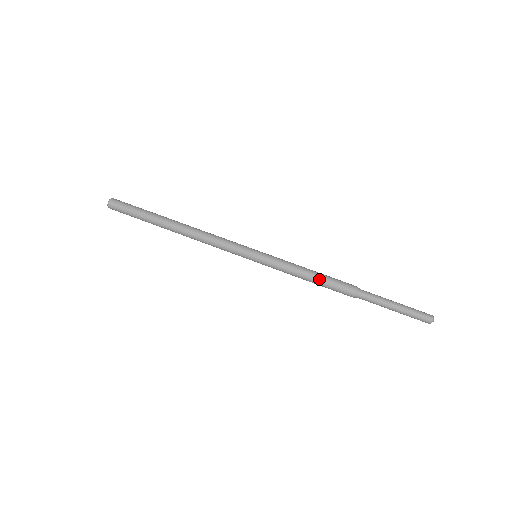
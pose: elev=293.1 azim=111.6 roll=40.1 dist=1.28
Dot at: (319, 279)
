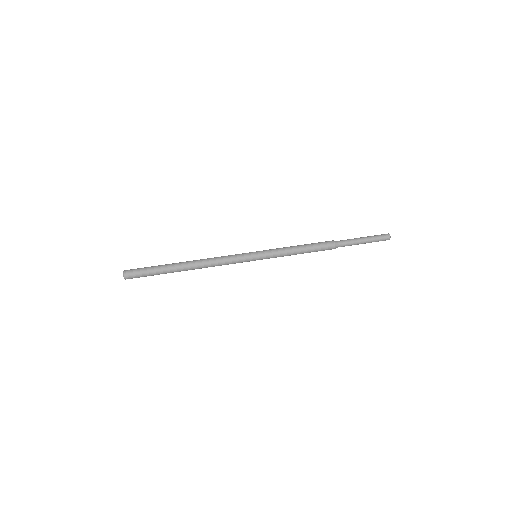
Dot at: (308, 249)
